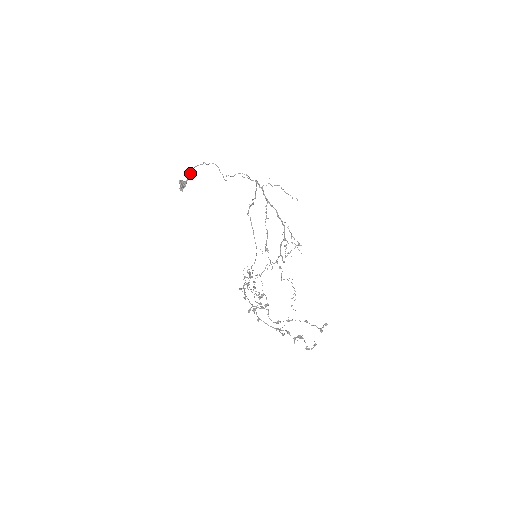
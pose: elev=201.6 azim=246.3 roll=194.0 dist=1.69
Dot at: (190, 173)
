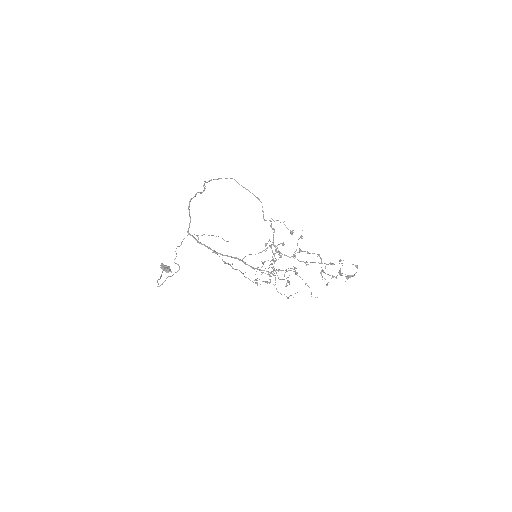
Dot at: (160, 278)
